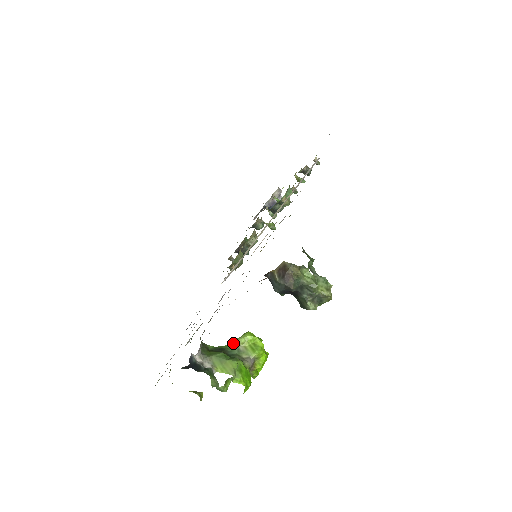
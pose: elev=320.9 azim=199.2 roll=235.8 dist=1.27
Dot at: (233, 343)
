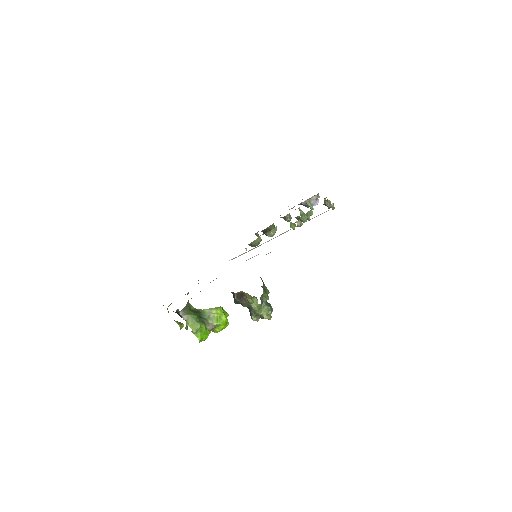
Dot at: (208, 310)
